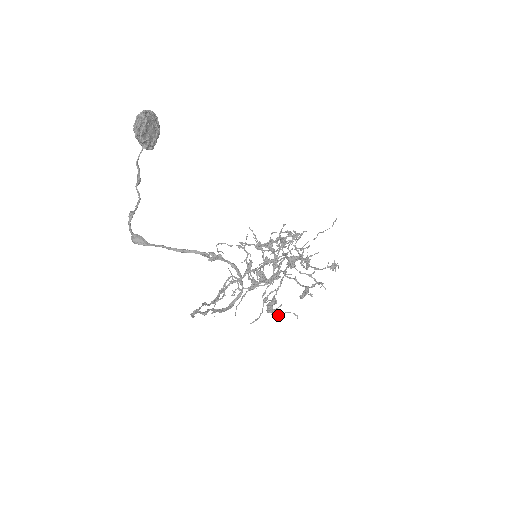
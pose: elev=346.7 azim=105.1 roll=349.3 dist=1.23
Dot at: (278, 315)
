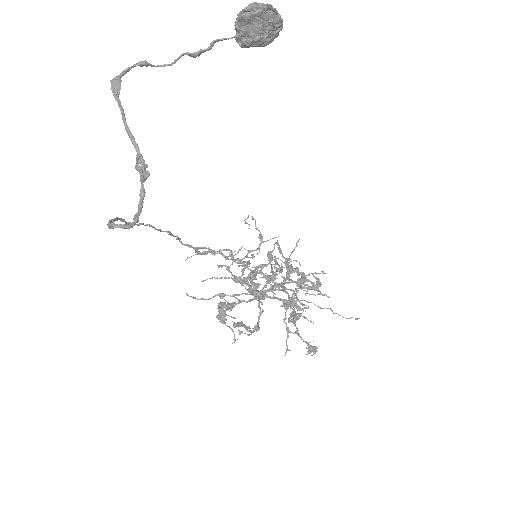
Dot at: (222, 321)
